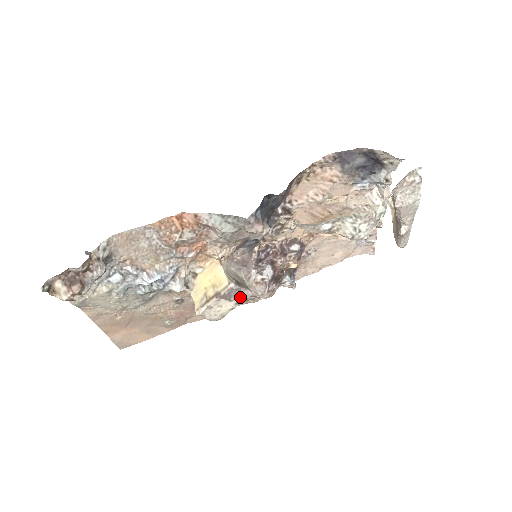
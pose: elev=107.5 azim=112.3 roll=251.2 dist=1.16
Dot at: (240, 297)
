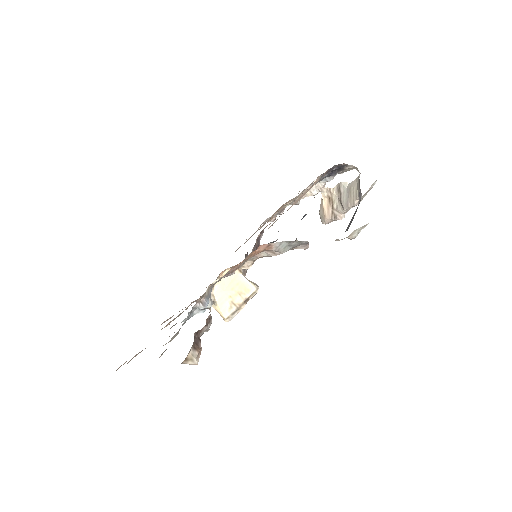
Dot at: occluded
